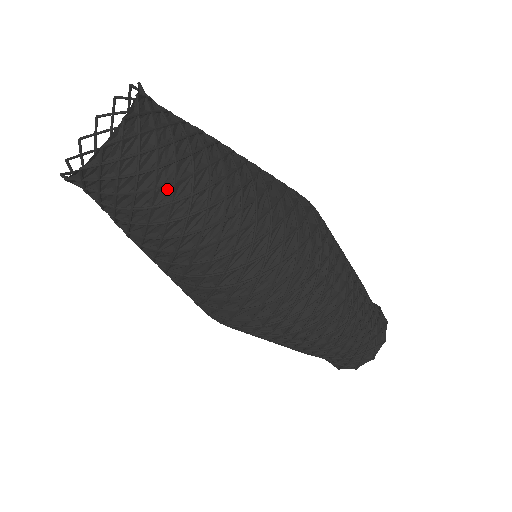
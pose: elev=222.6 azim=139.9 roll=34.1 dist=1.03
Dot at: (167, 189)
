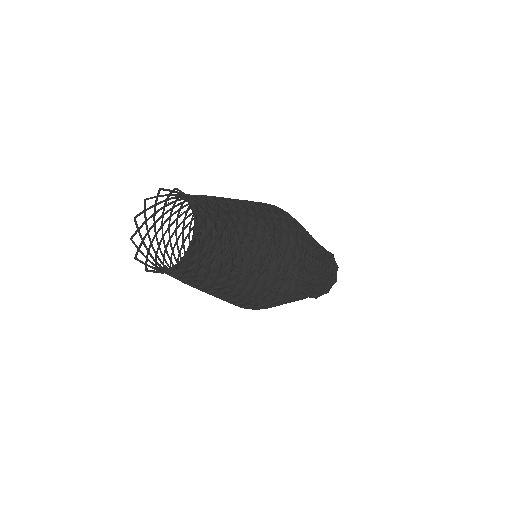
Dot at: occluded
